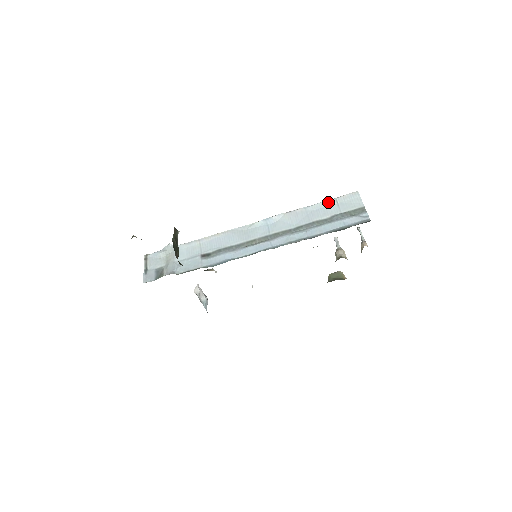
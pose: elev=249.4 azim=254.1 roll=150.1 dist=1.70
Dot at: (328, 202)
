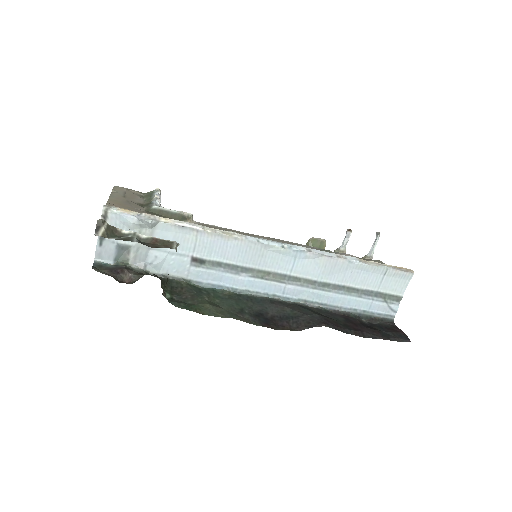
Dot at: (377, 269)
